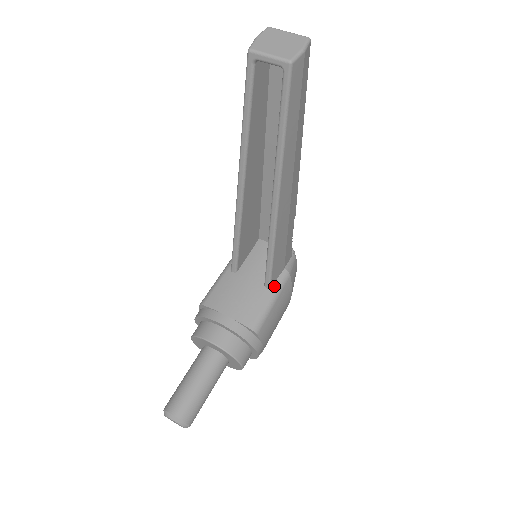
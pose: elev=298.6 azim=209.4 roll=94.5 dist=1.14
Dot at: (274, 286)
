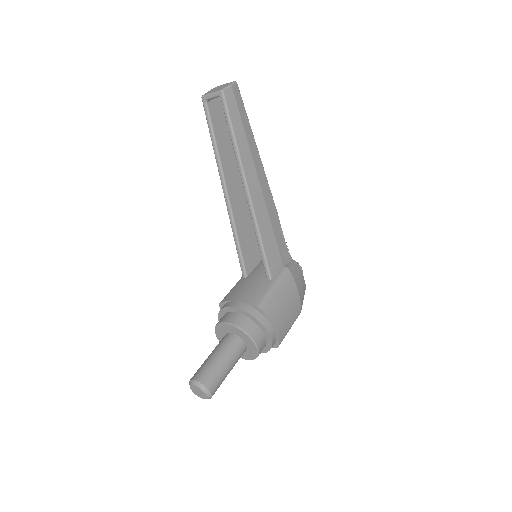
Dot at: (275, 277)
